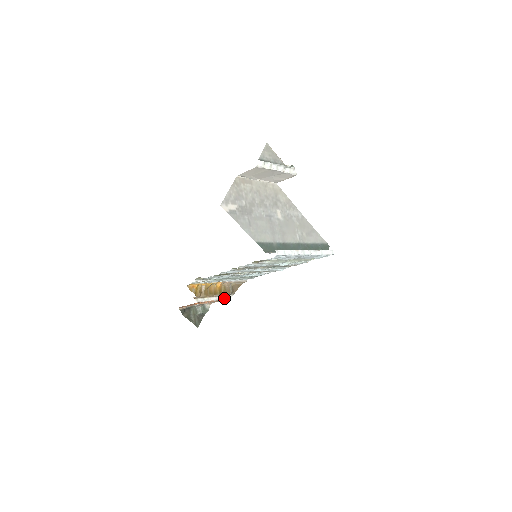
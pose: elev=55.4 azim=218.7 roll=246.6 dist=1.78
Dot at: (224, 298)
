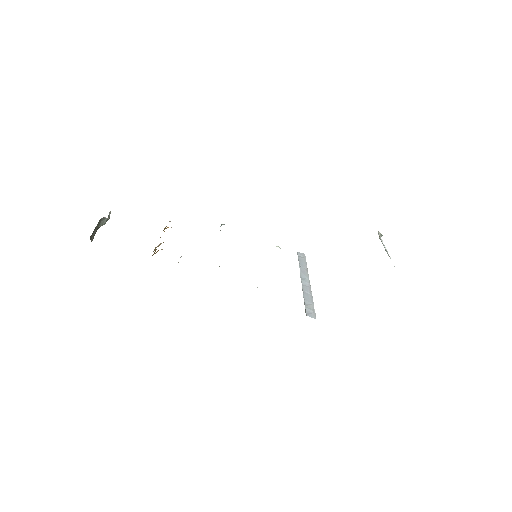
Dot at: occluded
